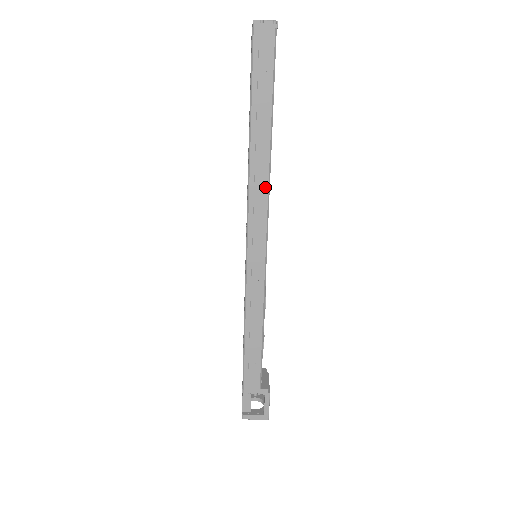
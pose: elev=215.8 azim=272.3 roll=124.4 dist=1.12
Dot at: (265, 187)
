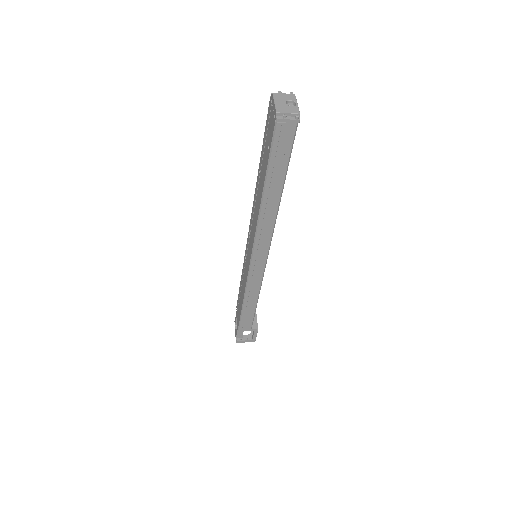
Dot at: (271, 227)
